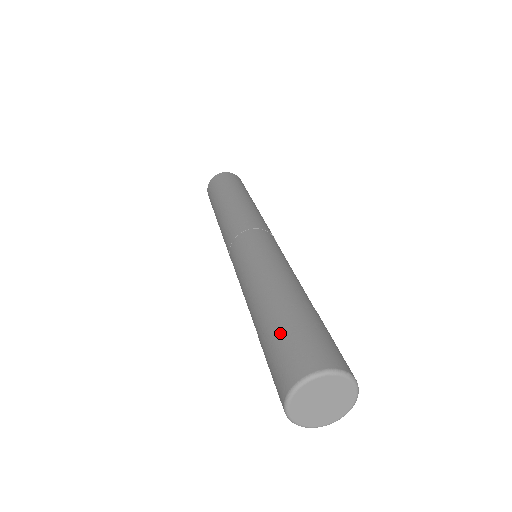
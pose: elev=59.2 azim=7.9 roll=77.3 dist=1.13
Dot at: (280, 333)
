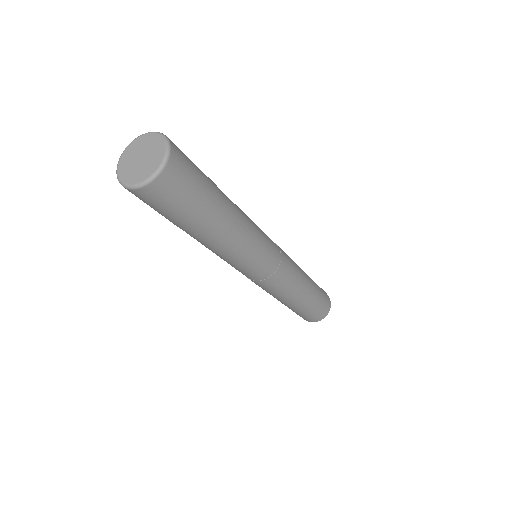
Dot at: occluded
